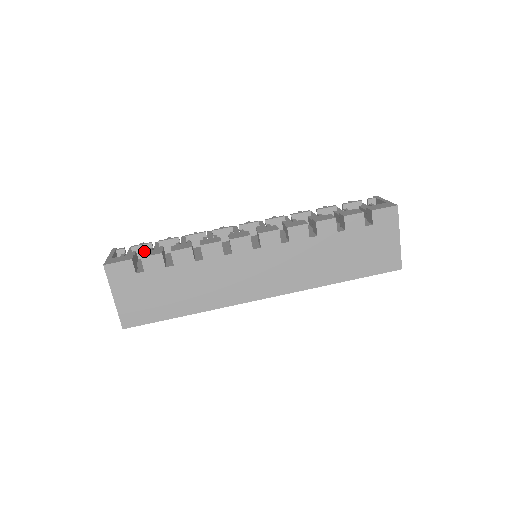
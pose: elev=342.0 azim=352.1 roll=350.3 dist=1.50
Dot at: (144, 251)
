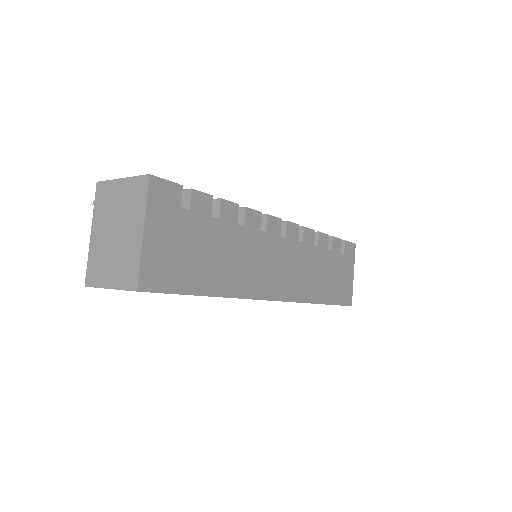
Dot at: occluded
